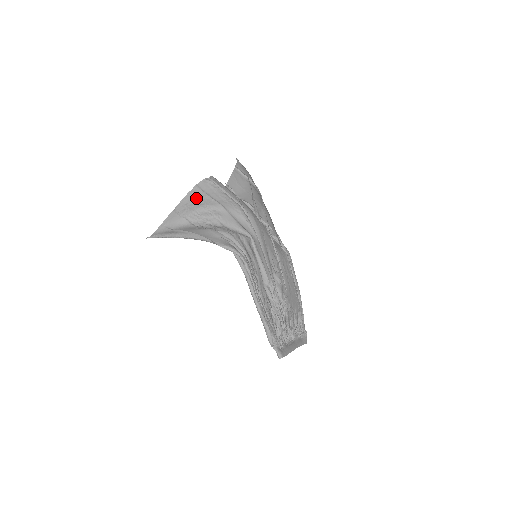
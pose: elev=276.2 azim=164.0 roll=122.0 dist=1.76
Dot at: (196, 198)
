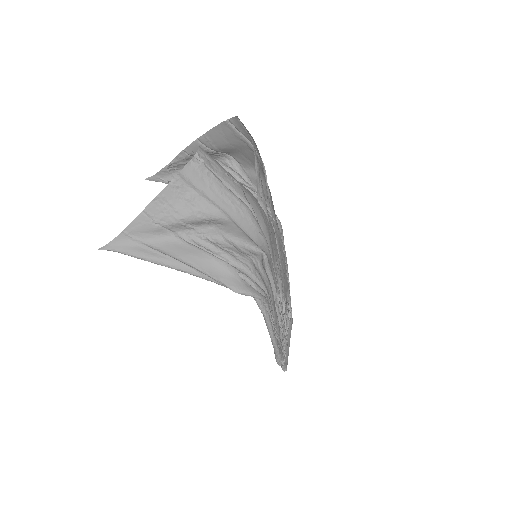
Dot at: (181, 197)
